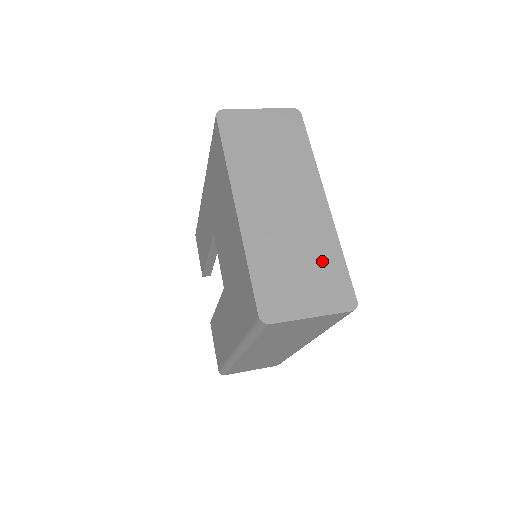
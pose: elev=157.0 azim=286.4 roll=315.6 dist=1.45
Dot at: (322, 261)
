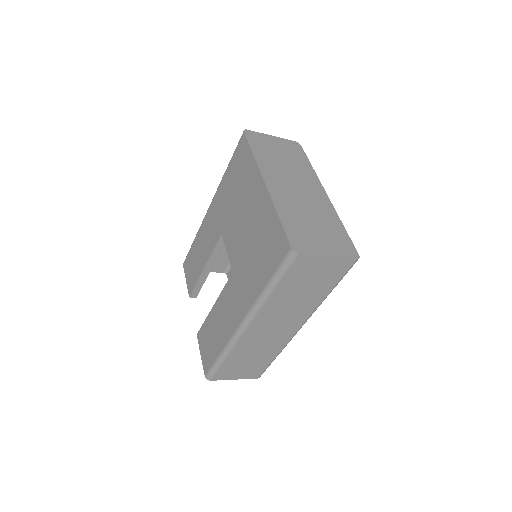
Dot at: (330, 226)
